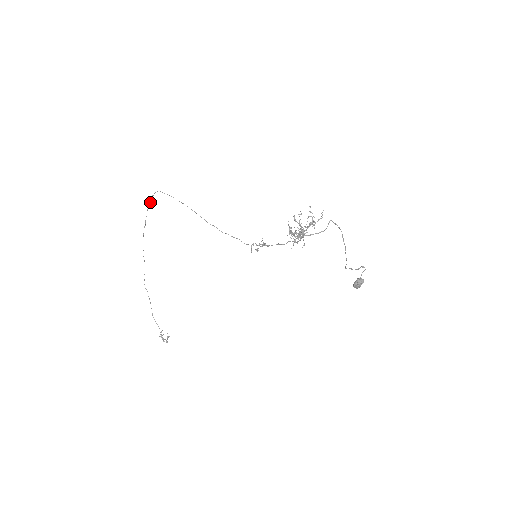
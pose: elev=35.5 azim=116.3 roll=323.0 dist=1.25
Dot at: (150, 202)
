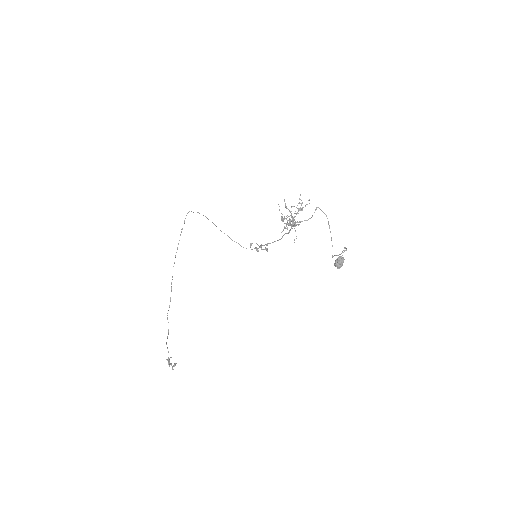
Dot at: occluded
